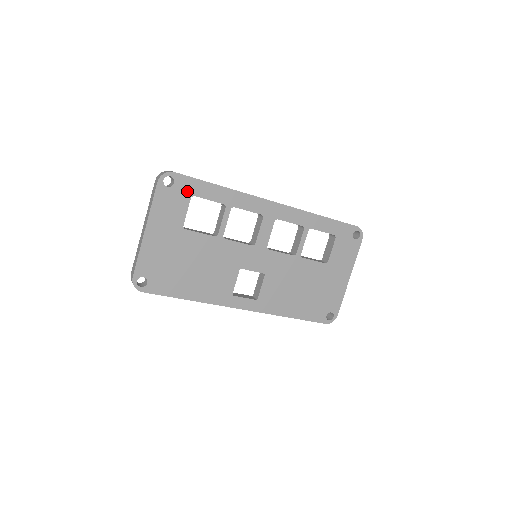
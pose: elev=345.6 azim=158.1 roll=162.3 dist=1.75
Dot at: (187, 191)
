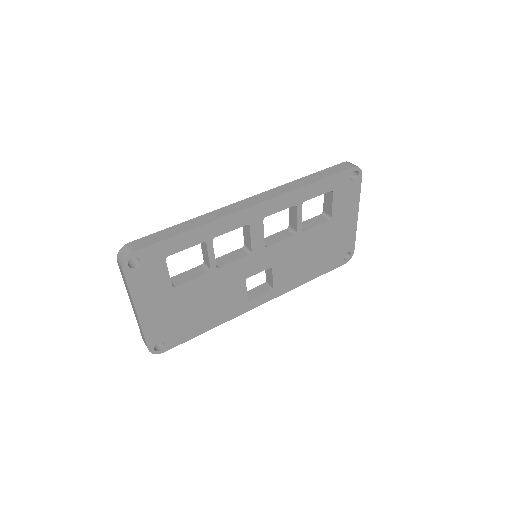
Dot at: (158, 257)
